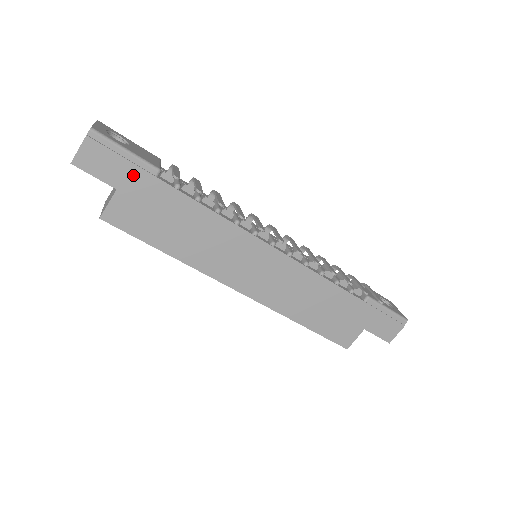
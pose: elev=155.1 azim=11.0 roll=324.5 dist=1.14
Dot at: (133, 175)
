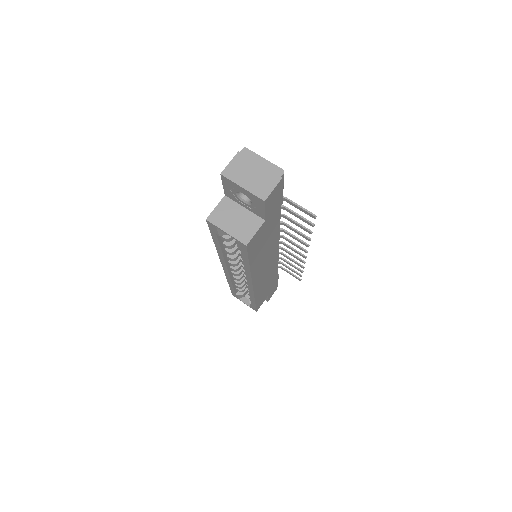
Dot at: (276, 208)
